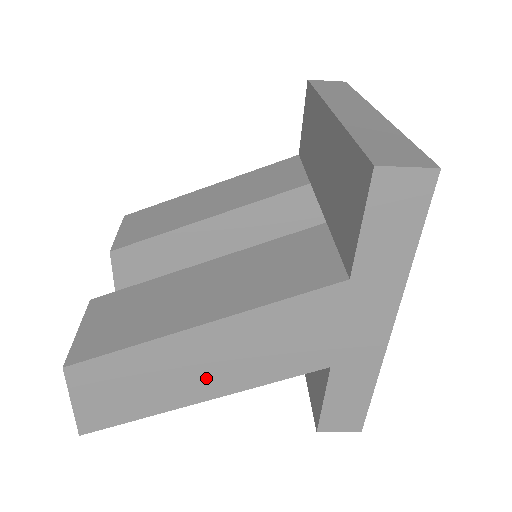
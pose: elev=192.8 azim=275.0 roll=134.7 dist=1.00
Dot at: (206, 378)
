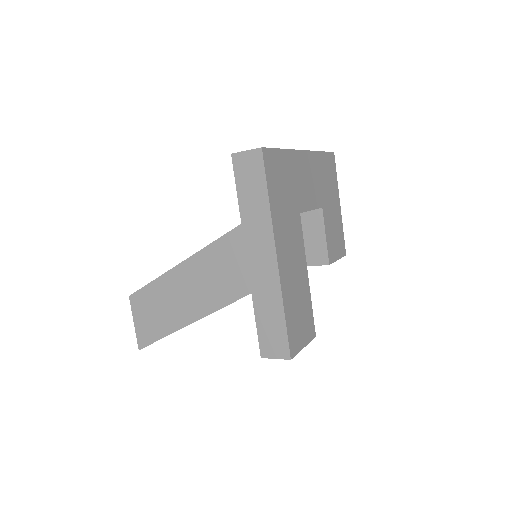
Dot at: (189, 303)
